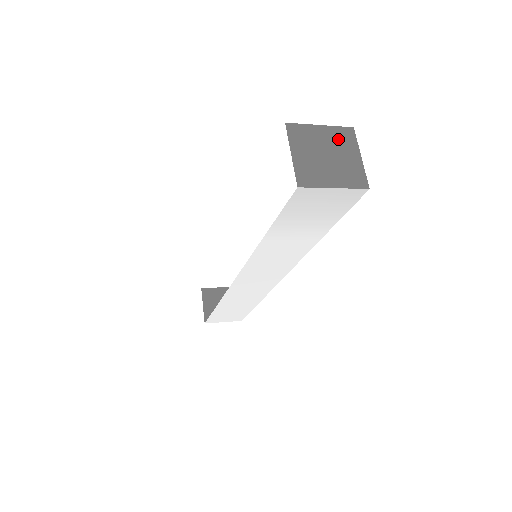
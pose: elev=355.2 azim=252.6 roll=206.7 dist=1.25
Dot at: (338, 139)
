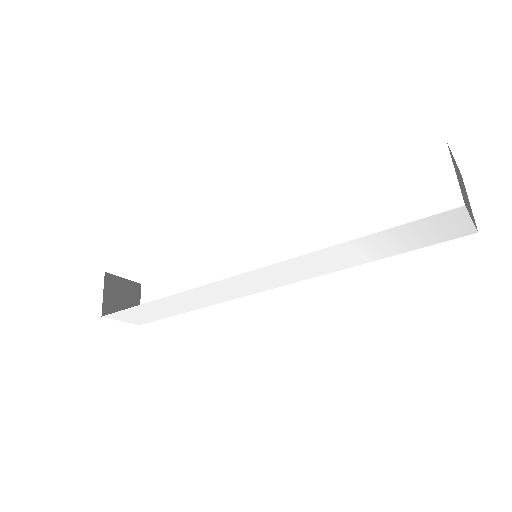
Dot at: (461, 179)
